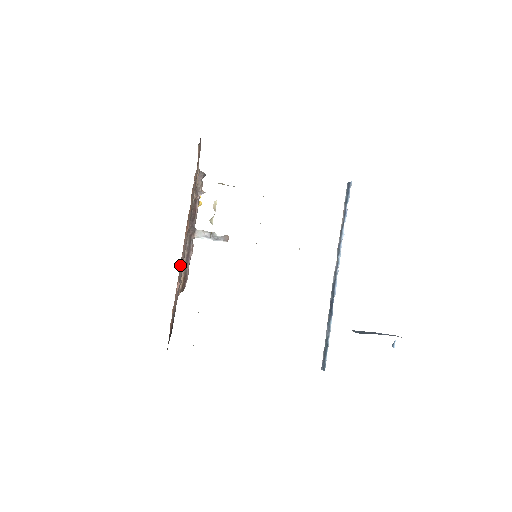
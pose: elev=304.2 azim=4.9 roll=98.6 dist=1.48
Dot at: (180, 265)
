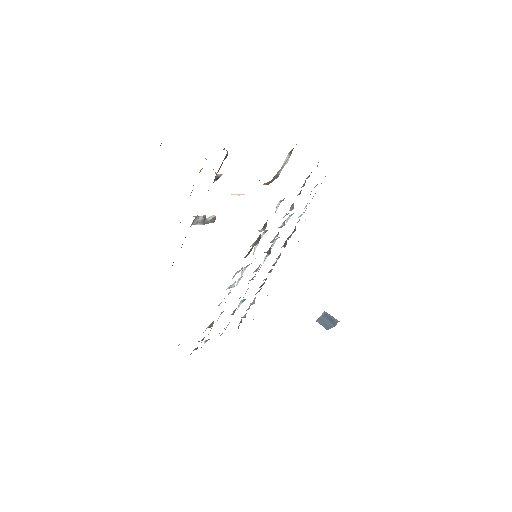
Dot at: occluded
